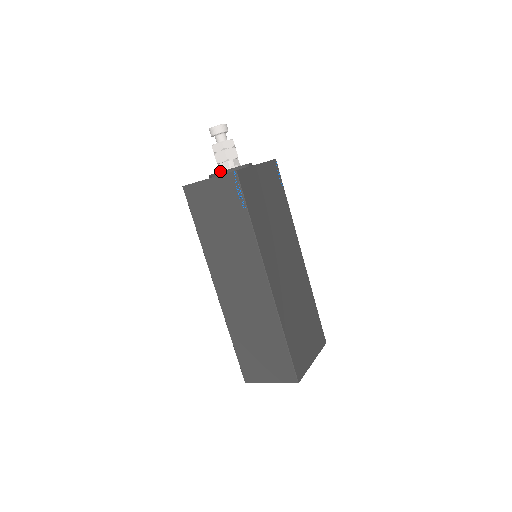
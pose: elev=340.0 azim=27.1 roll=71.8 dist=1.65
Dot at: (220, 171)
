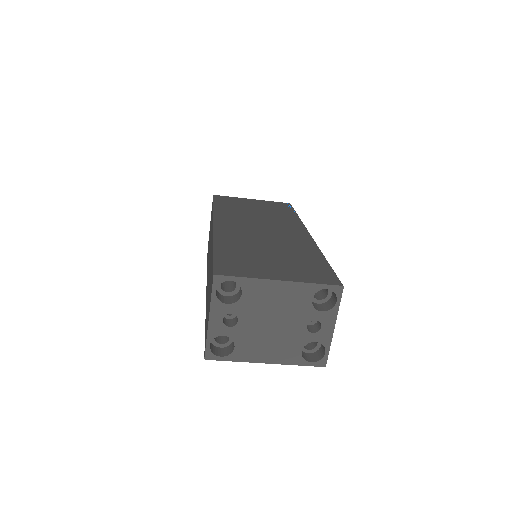
Dot at: occluded
